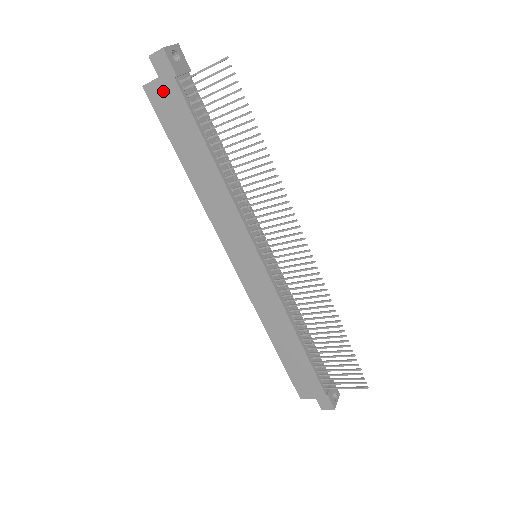
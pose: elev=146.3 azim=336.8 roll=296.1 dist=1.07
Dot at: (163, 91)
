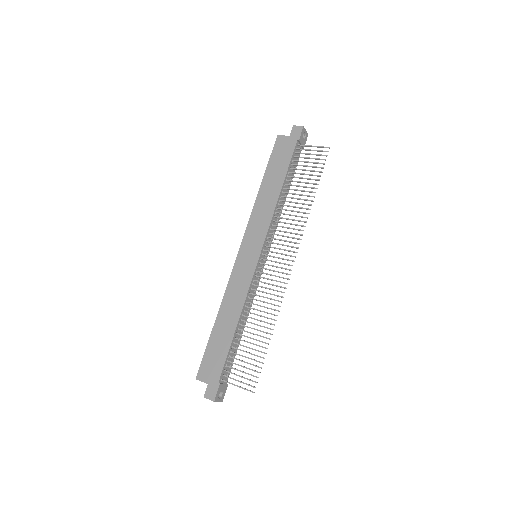
Dot at: (286, 142)
